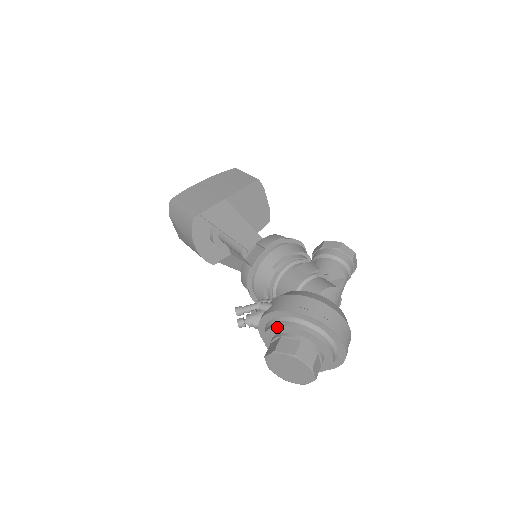
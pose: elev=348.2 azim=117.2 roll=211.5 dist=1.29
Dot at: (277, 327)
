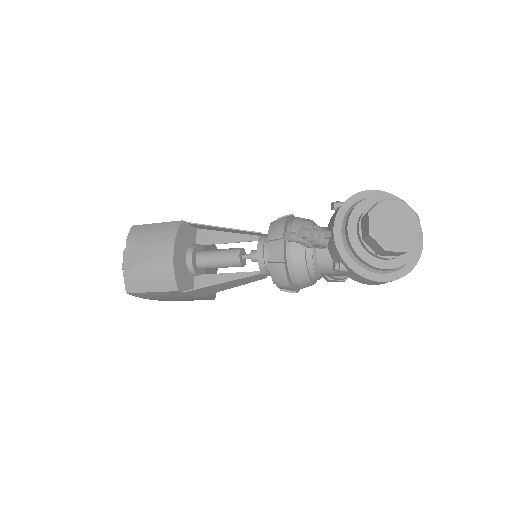
Dot at: (367, 199)
